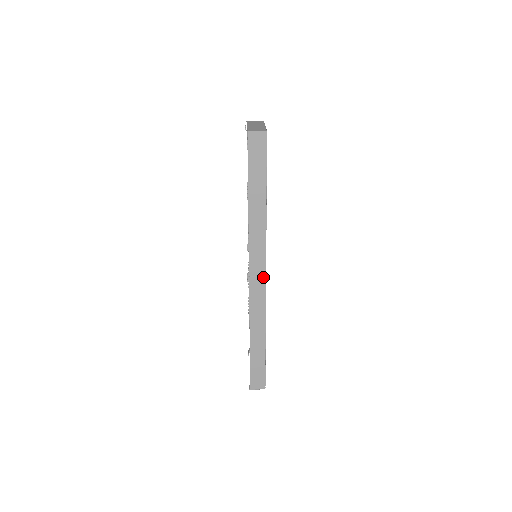
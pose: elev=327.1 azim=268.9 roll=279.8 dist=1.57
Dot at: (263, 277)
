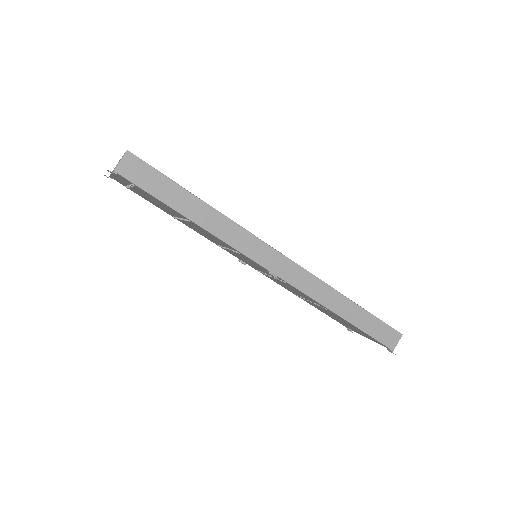
Dot at: (283, 259)
